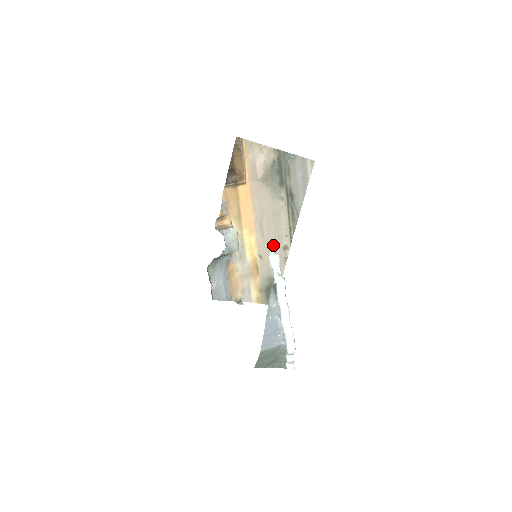
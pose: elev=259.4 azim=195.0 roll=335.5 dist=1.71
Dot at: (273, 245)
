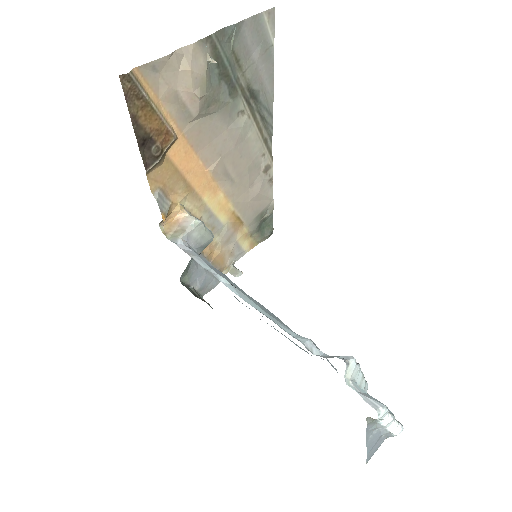
Dot at: (250, 180)
